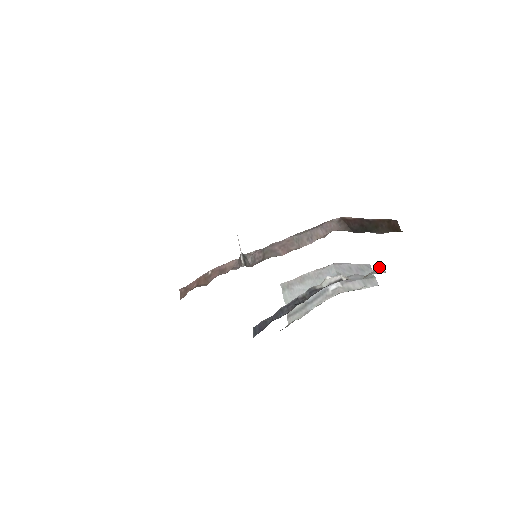
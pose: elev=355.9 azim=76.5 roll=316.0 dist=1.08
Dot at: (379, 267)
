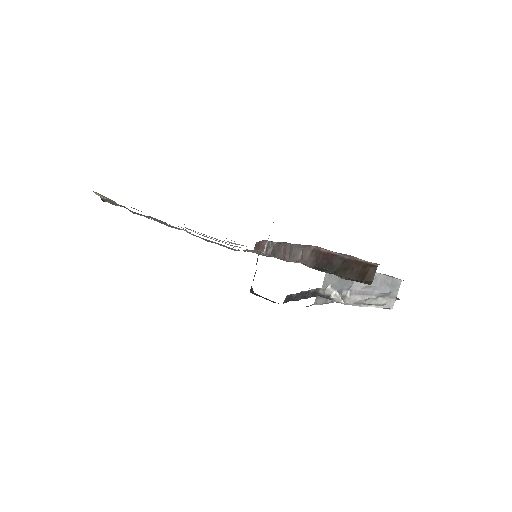
Dot at: (384, 295)
